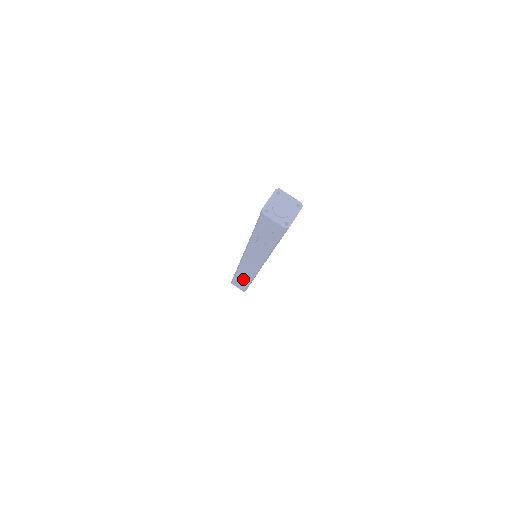
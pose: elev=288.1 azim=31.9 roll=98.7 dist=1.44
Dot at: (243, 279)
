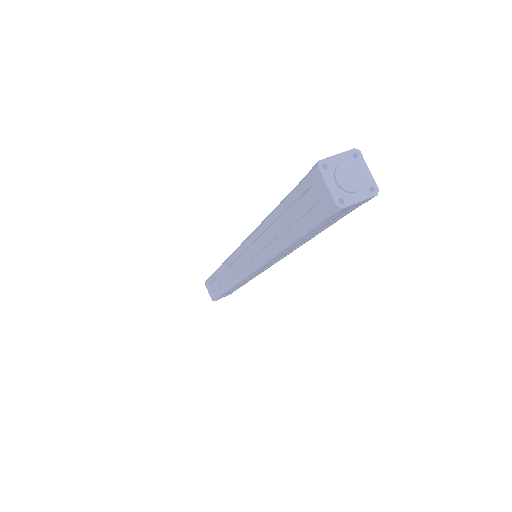
Dot at: (221, 281)
